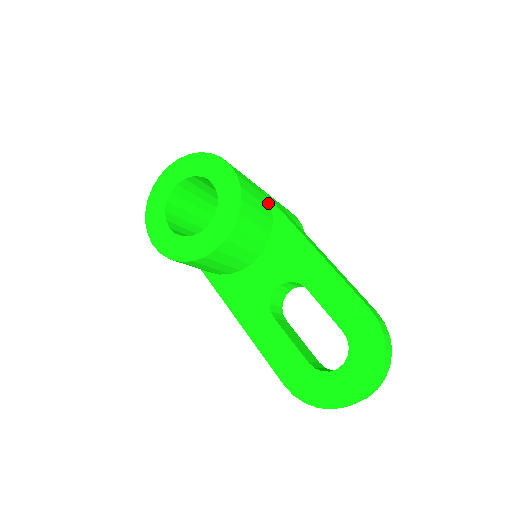
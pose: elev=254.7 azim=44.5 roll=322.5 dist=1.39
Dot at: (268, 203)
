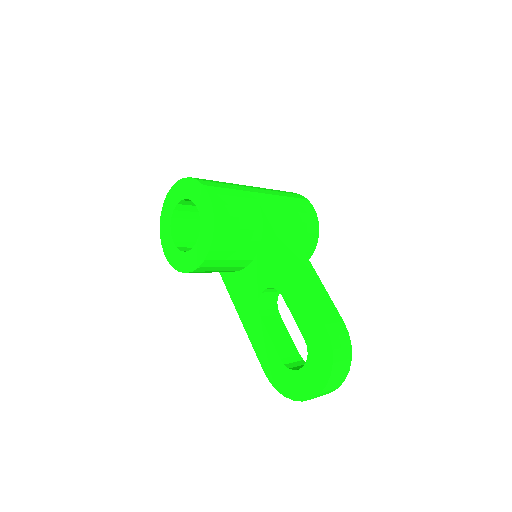
Dot at: (258, 214)
